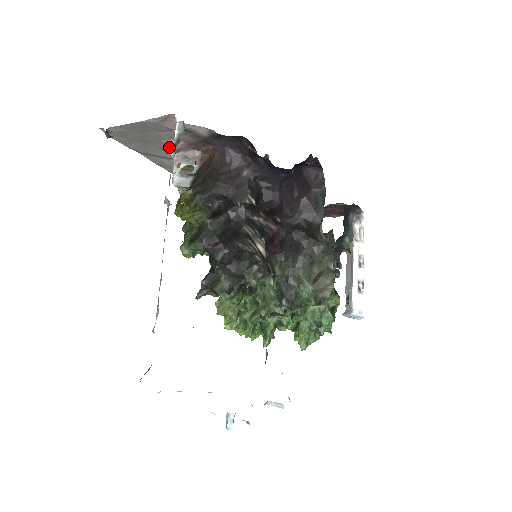
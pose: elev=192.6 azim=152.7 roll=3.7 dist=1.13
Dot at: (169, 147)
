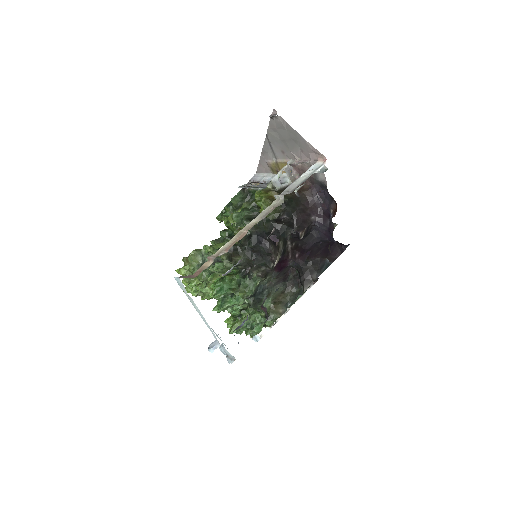
Dot at: (289, 156)
